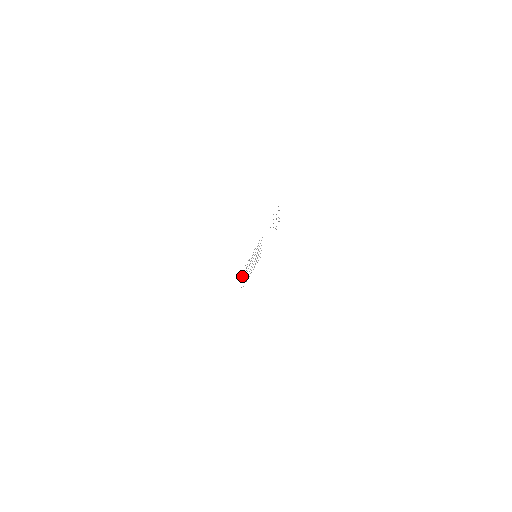
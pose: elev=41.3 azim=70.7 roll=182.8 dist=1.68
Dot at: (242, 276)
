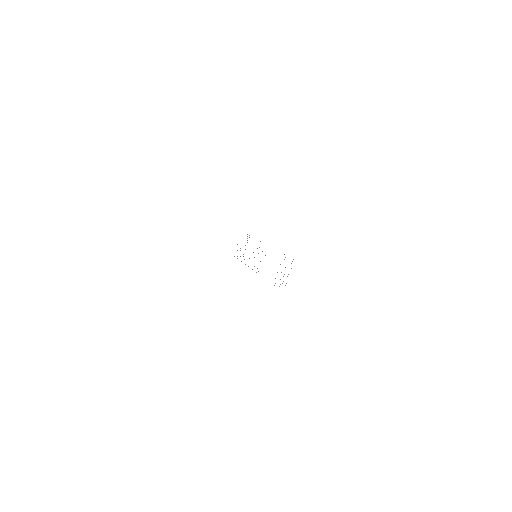
Dot at: occluded
